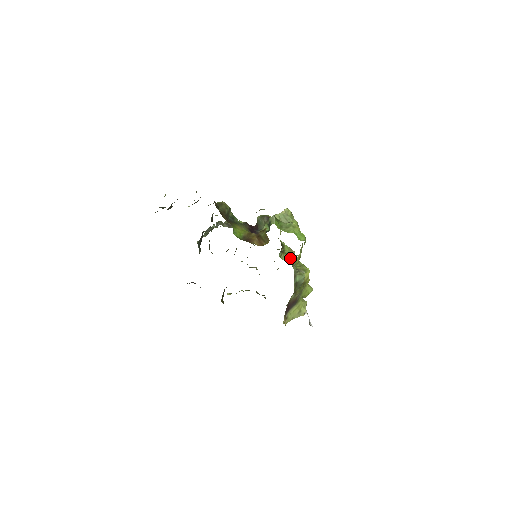
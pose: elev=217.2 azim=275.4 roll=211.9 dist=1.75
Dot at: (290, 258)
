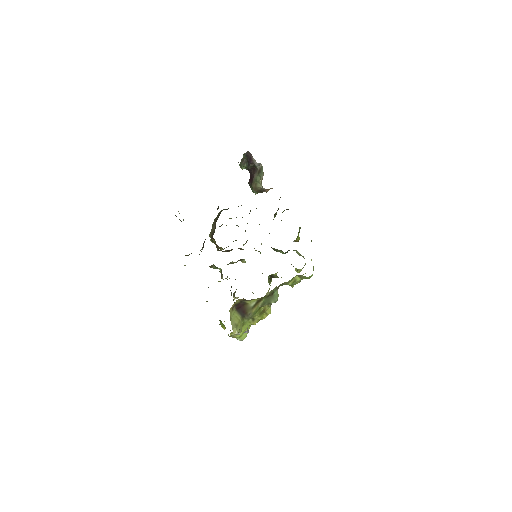
Dot at: occluded
